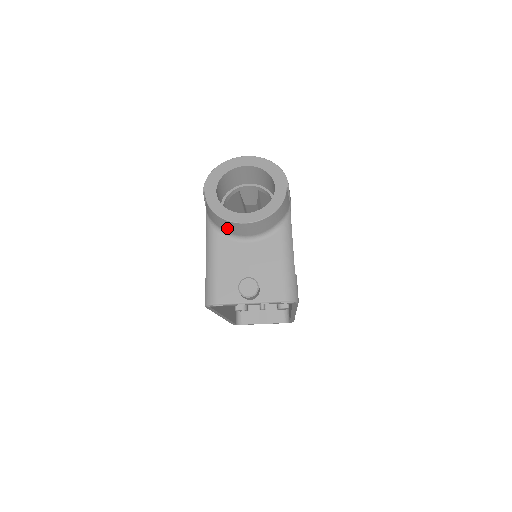
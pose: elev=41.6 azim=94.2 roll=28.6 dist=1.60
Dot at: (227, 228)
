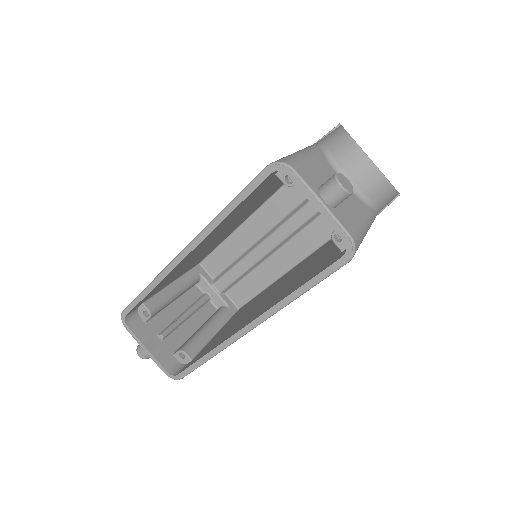
Dot at: (342, 153)
